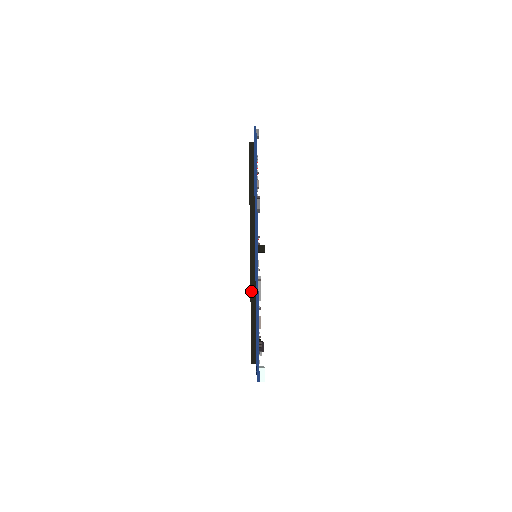
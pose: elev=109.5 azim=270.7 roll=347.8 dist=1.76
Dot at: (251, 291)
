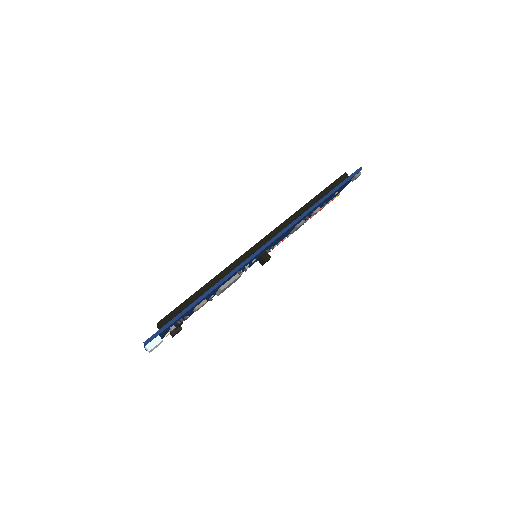
Dot at: (225, 269)
